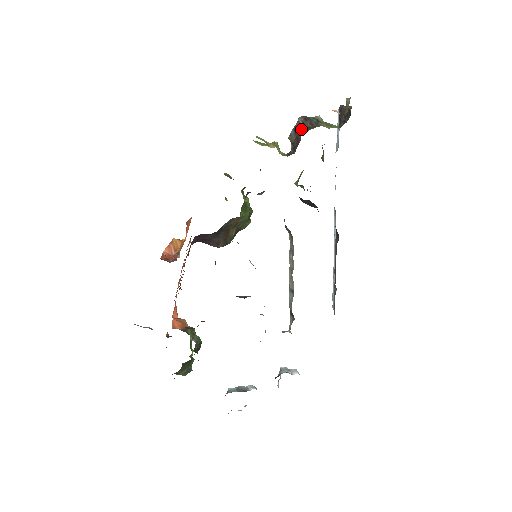
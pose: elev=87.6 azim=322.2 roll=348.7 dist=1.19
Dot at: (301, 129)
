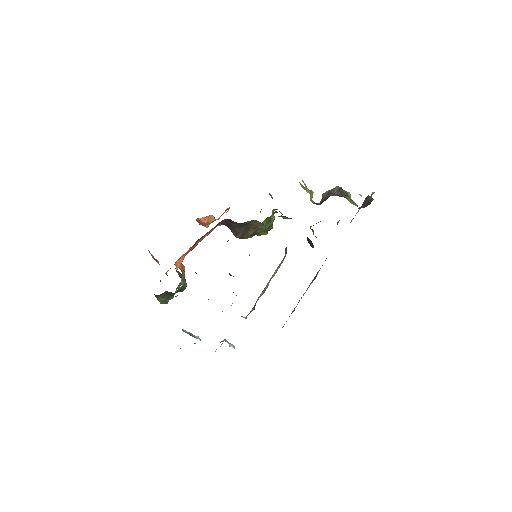
Dot at: (333, 193)
